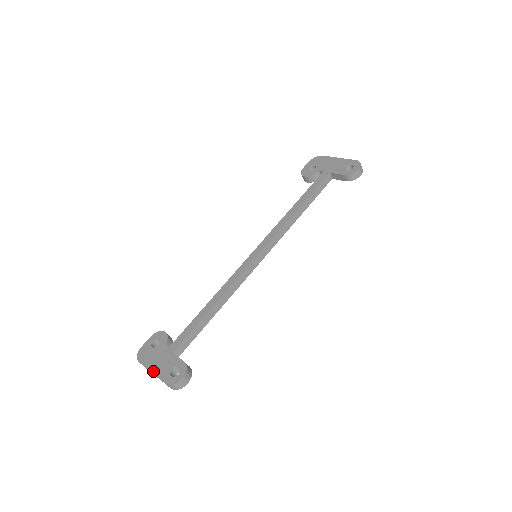
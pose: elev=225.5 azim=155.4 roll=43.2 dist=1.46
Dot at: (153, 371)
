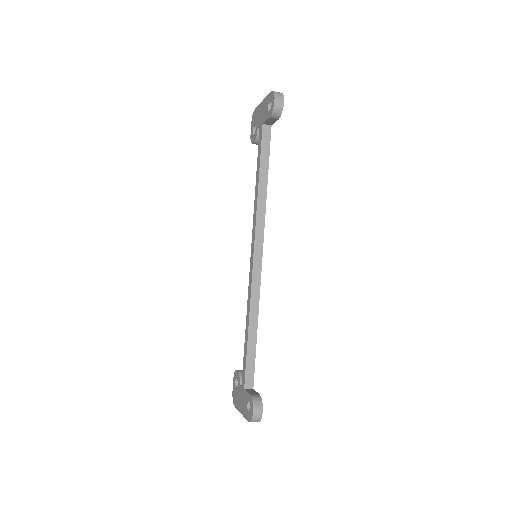
Dot at: (241, 412)
